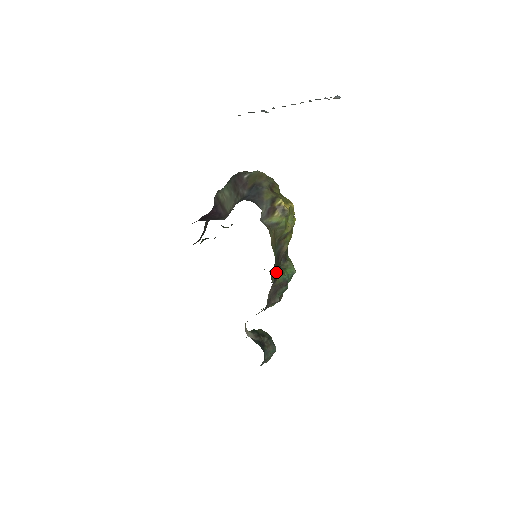
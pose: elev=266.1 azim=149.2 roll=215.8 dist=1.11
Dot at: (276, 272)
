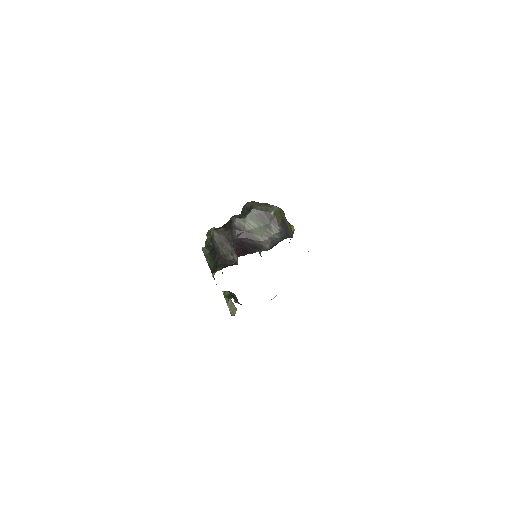
Dot at: occluded
